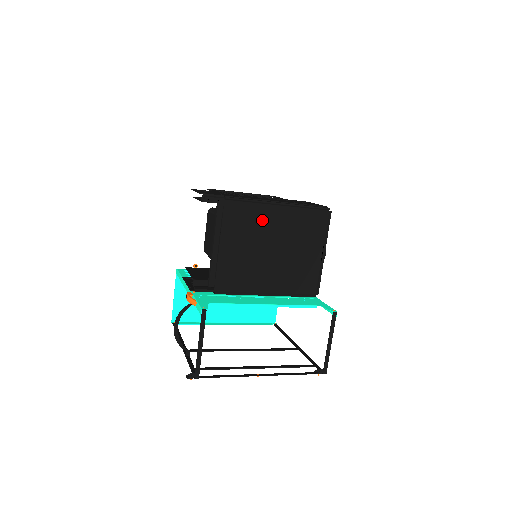
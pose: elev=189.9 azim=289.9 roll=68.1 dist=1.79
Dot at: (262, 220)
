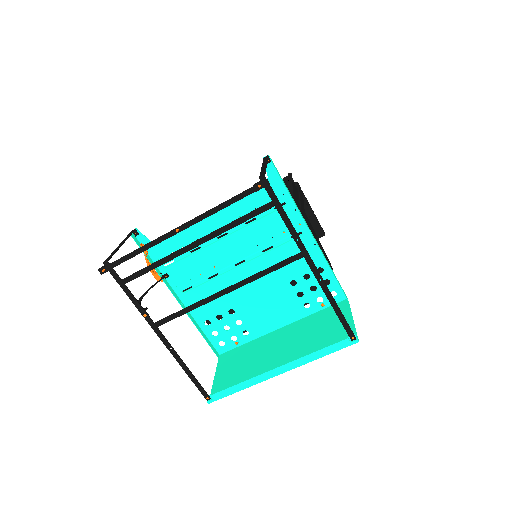
Dot at: occluded
